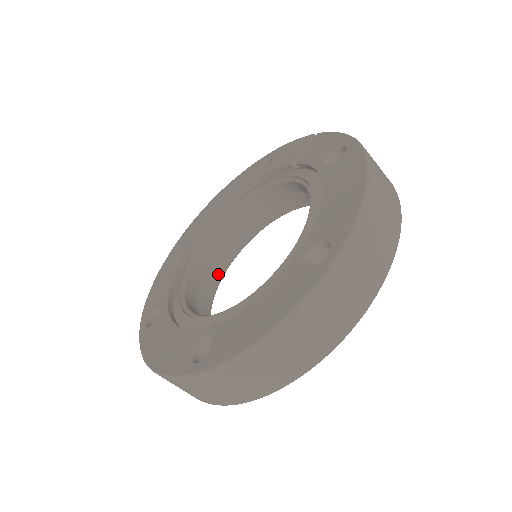
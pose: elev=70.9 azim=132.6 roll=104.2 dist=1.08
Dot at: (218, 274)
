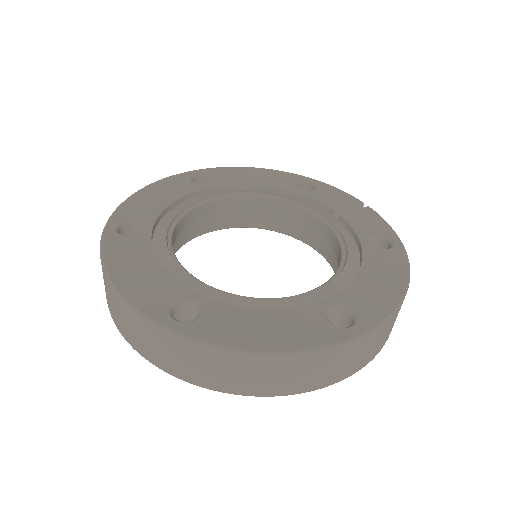
Dot at: (196, 232)
